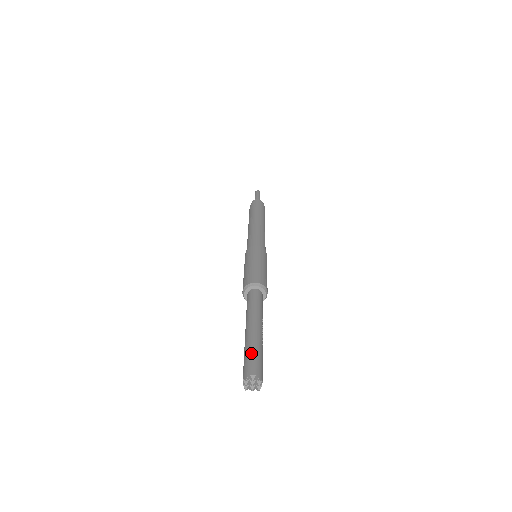
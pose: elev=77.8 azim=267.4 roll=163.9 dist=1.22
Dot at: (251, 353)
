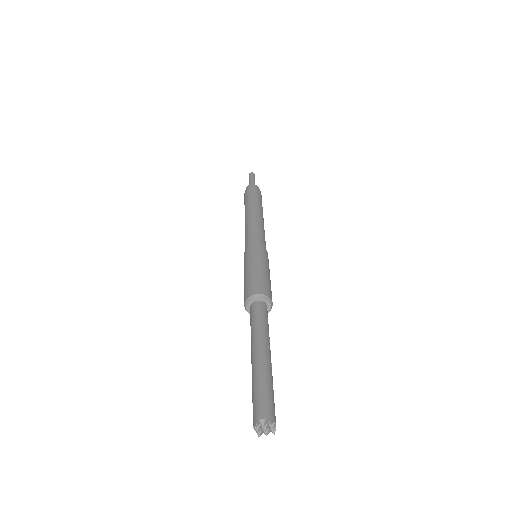
Dot at: (258, 389)
